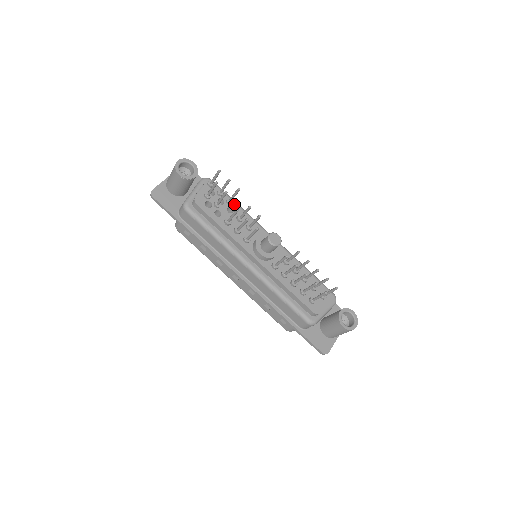
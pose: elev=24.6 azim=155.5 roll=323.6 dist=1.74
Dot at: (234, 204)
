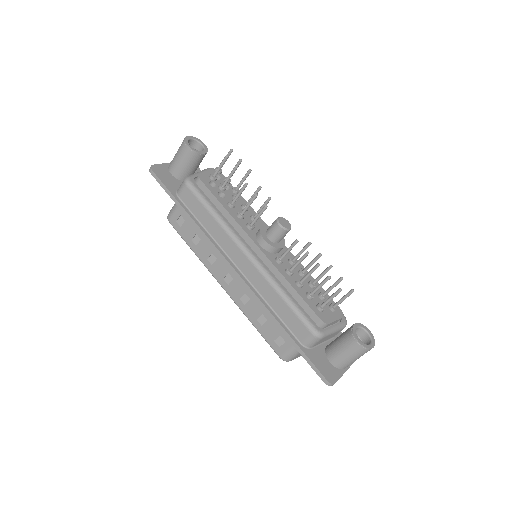
Dot at: (240, 195)
